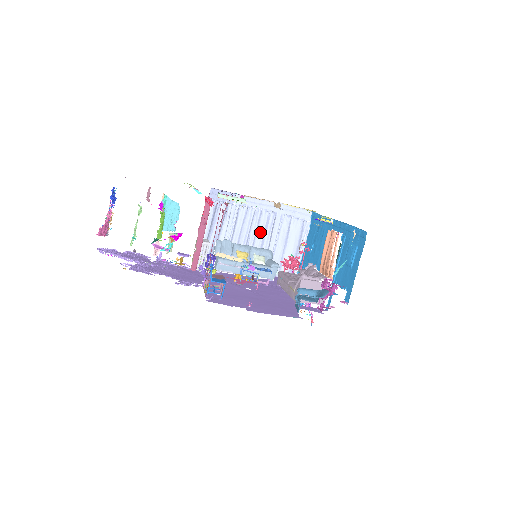
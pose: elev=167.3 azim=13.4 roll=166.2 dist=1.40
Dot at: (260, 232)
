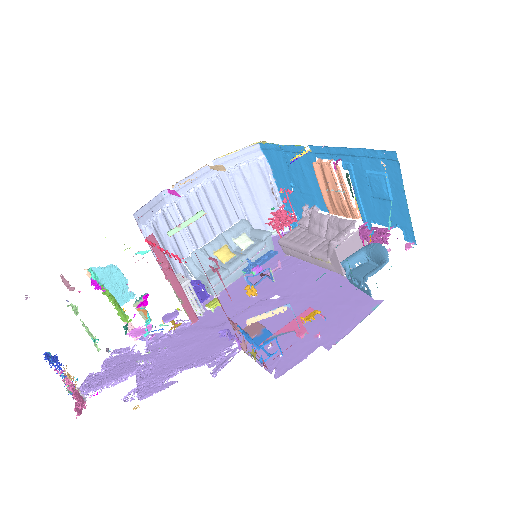
Dot at: (218, 210)
